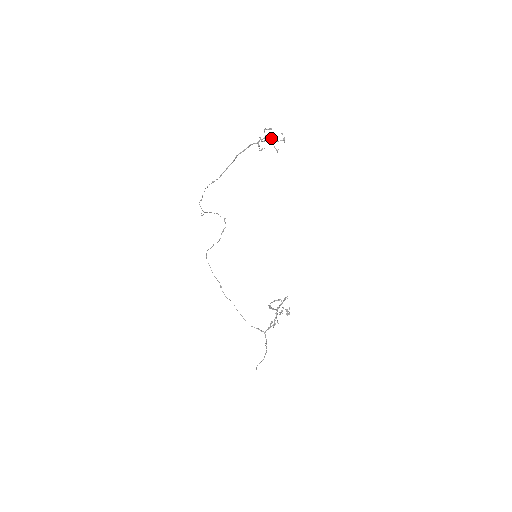
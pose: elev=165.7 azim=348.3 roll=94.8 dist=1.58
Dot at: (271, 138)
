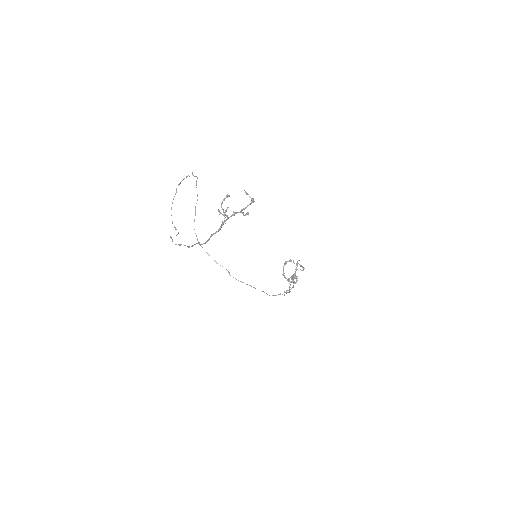
Dot at: (235, 213)
